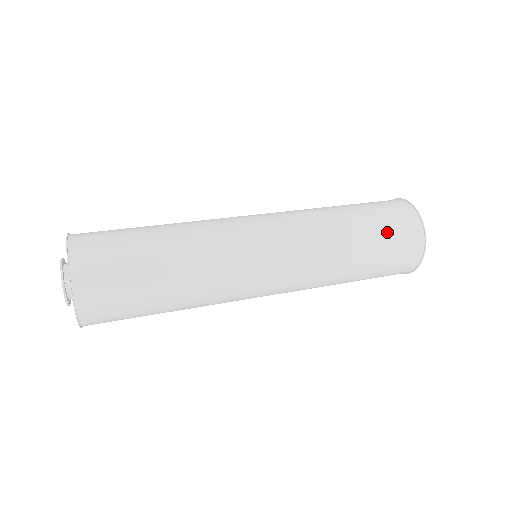
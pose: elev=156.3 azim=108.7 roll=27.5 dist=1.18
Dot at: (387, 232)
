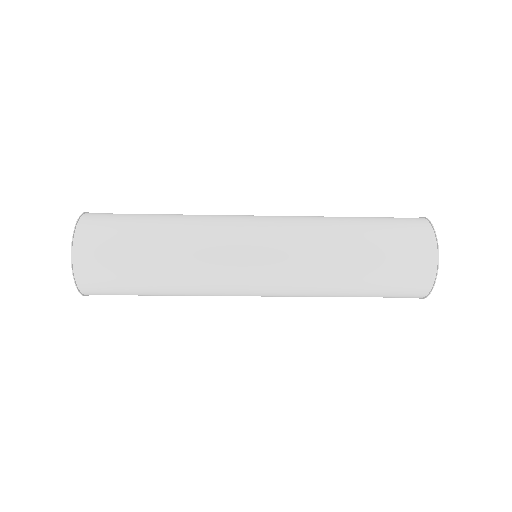
Dot at: occluded
